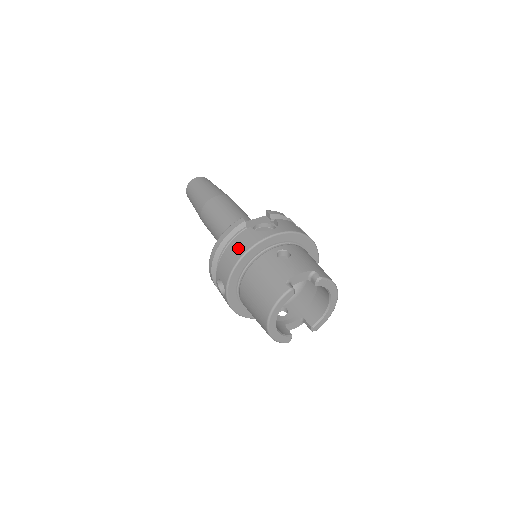
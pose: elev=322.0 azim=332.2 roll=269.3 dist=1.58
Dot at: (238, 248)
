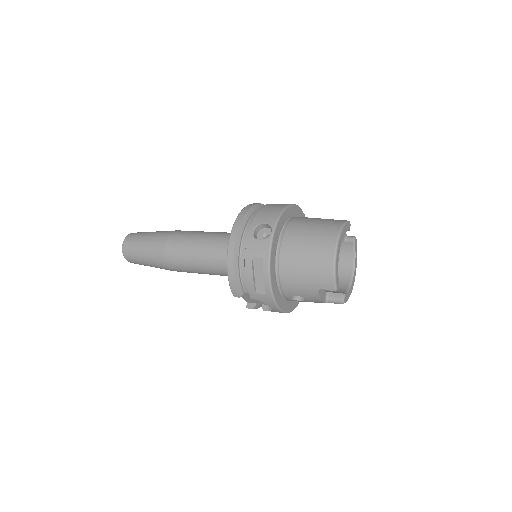
Dot at: (280, 204)
